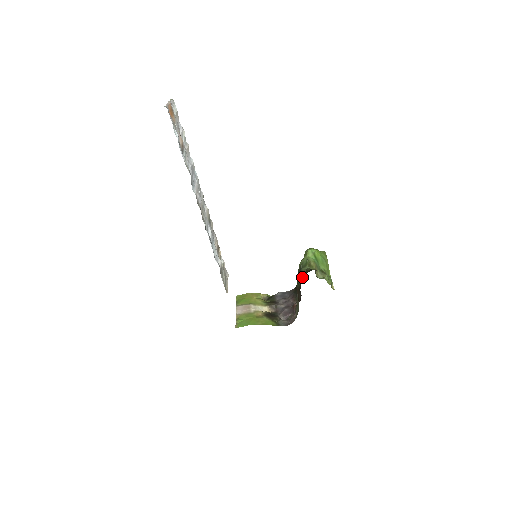
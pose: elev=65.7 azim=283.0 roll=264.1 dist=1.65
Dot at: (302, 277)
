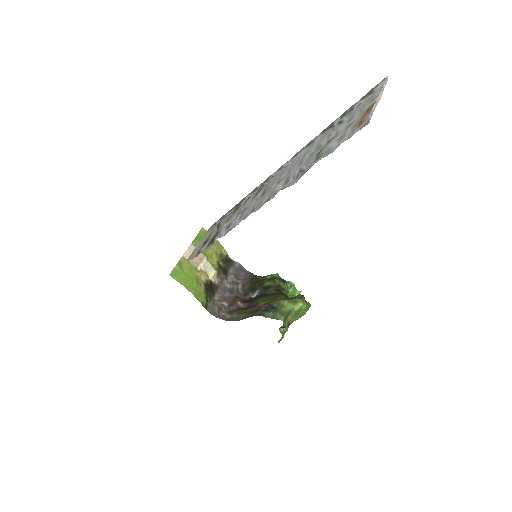
Dot at: (270, 294)
